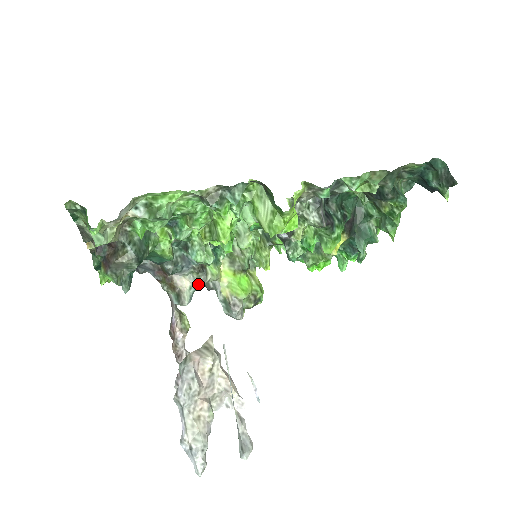
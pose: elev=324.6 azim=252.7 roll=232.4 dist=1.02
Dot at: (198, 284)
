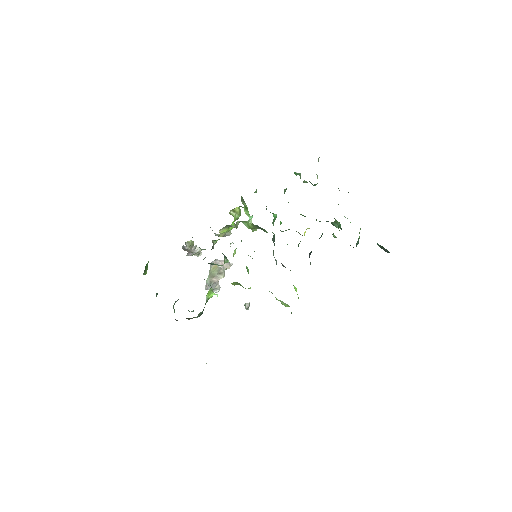
Dot at: occluded
